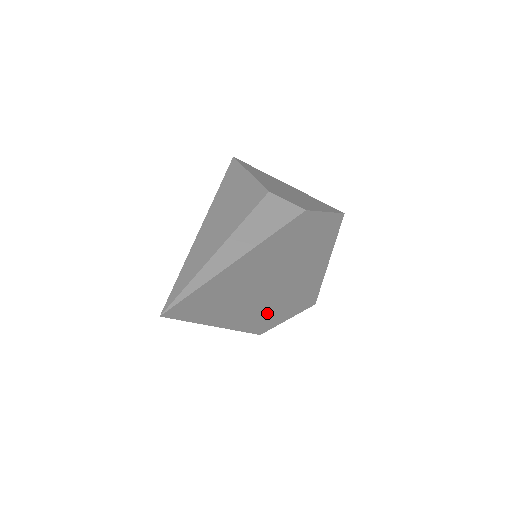
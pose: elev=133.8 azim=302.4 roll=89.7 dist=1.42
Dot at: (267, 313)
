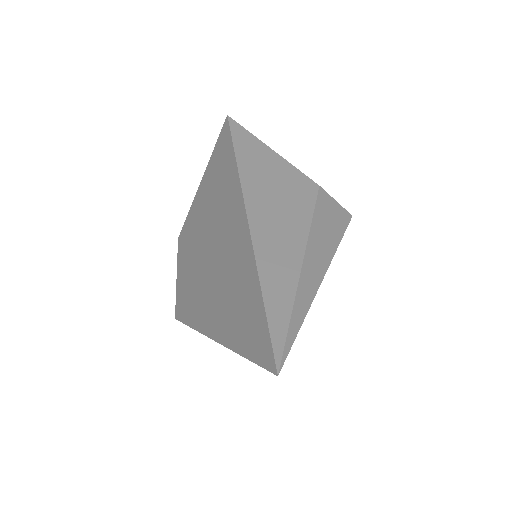
Dot at: occluded
